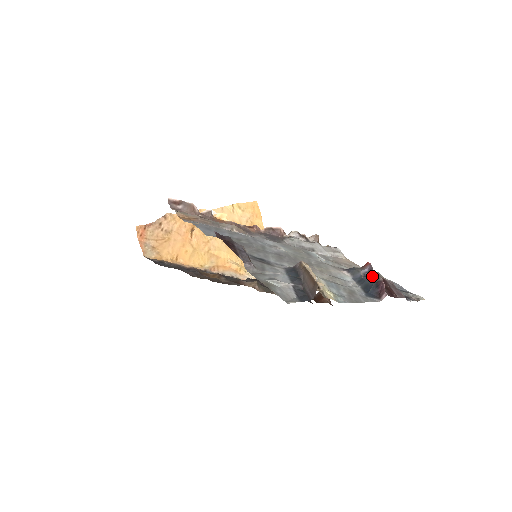
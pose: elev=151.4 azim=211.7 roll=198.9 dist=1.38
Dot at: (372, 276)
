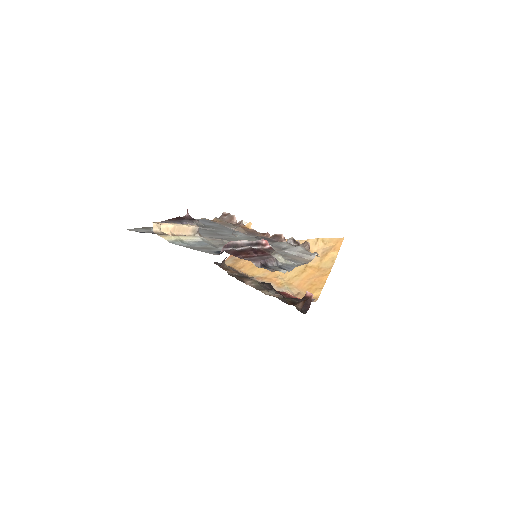
Dot at: (242, 243)
